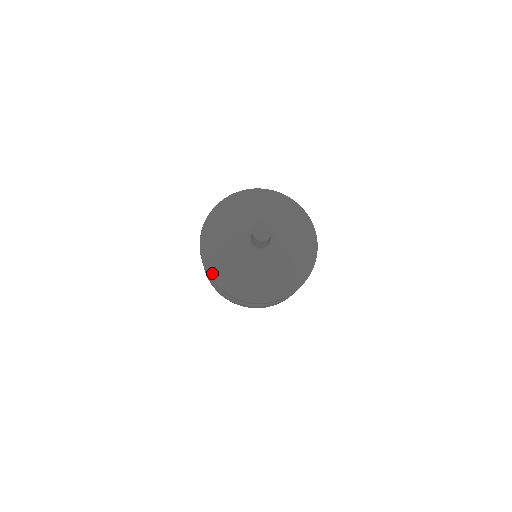
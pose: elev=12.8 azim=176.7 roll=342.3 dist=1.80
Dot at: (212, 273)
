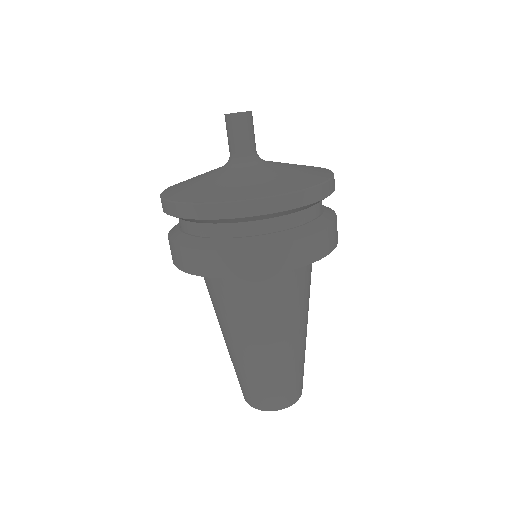
Dot at: (166, 192)
